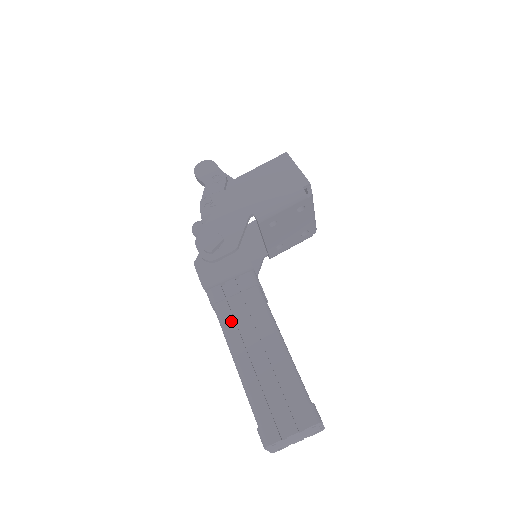
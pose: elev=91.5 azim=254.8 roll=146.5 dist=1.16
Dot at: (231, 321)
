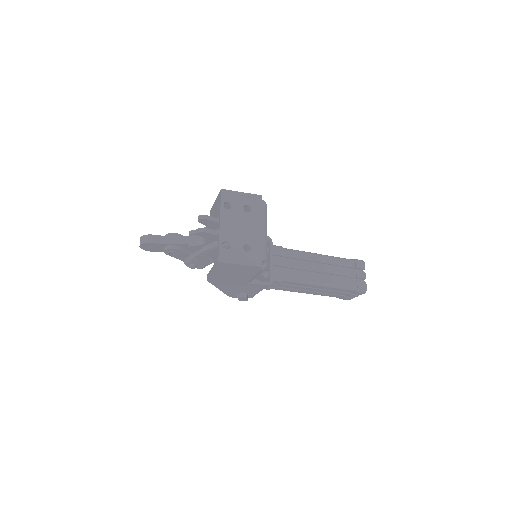
Dot at: (286, 290)
